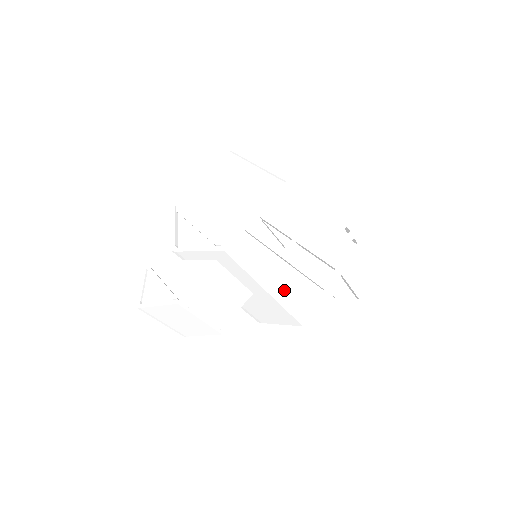
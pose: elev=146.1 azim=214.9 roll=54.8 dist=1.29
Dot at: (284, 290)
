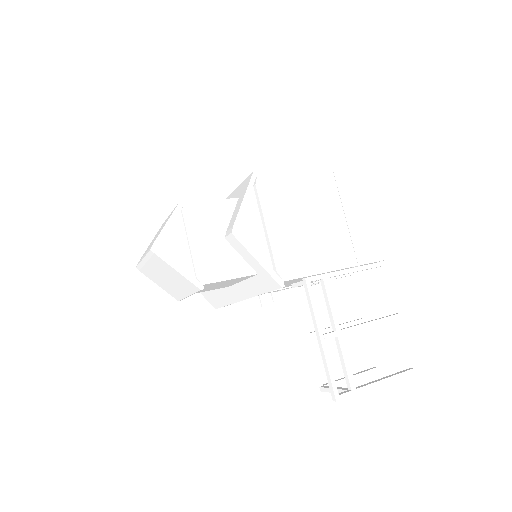
Dot at: occluded
